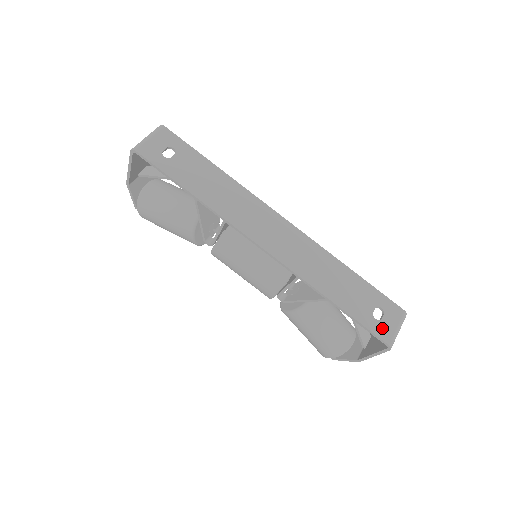
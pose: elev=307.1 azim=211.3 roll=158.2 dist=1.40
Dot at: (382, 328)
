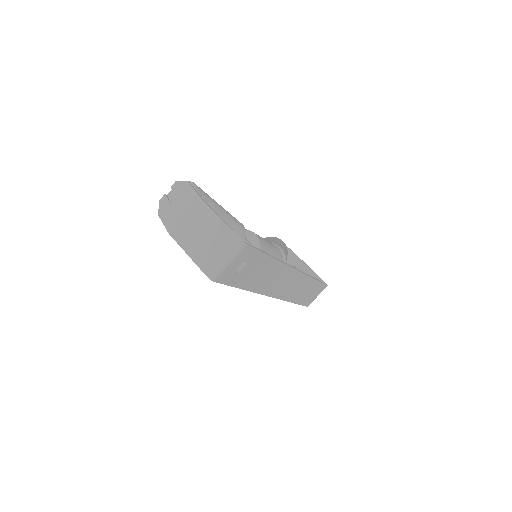
Dot at: (310, 301)
